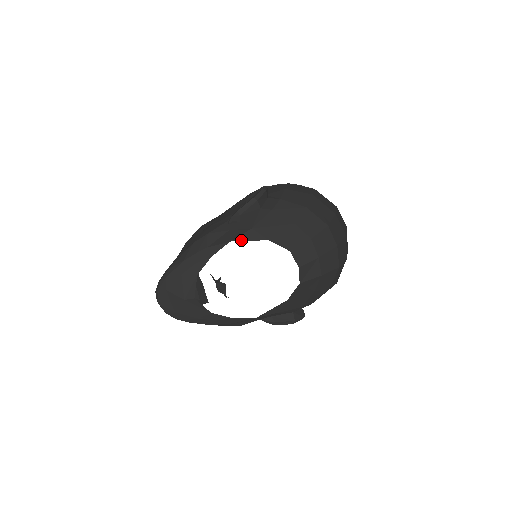
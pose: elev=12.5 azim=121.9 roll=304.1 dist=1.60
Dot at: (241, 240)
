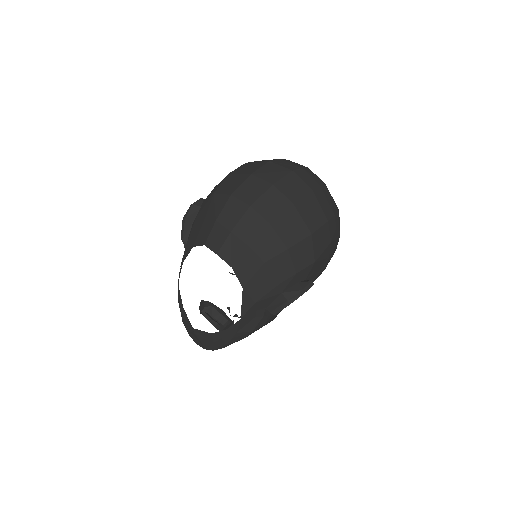
Dot at: (183, 261)
